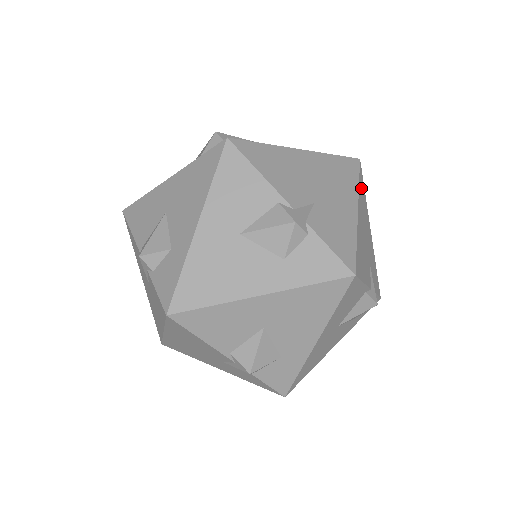
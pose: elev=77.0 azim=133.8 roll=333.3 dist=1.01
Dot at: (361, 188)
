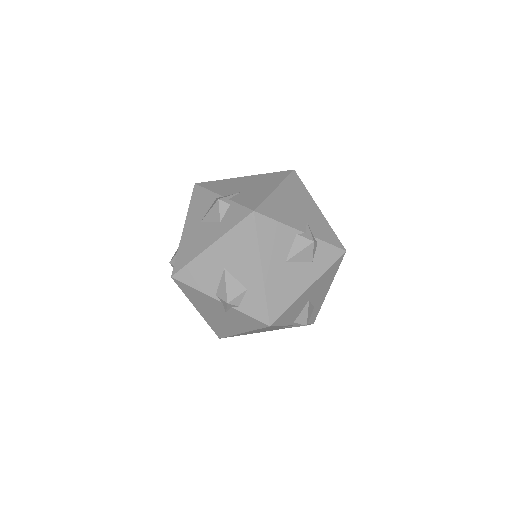
Dot at: (292, 182)
